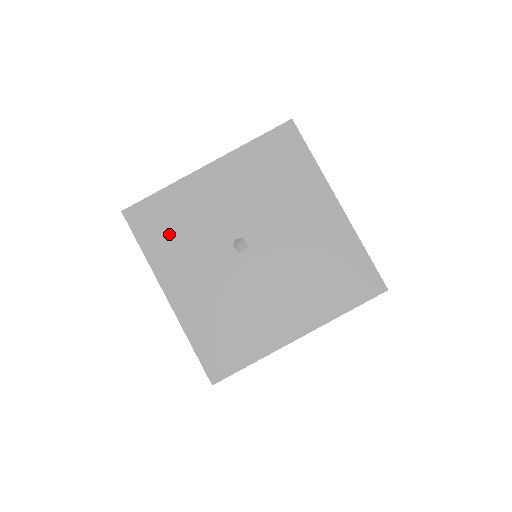
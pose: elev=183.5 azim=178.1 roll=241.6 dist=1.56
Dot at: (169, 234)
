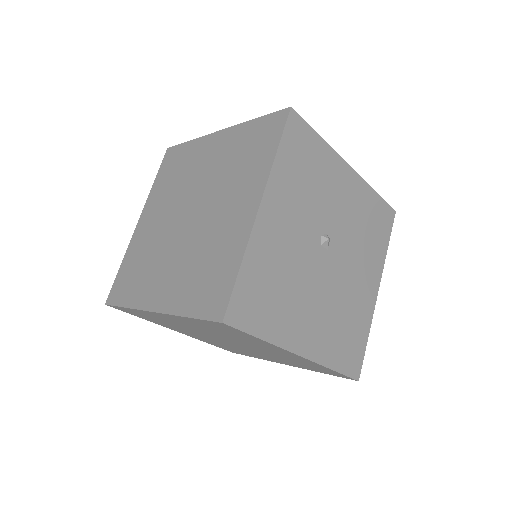
Dot at: (300, 169)
